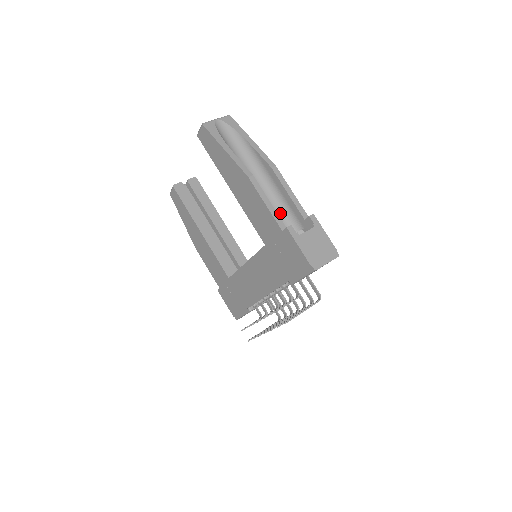
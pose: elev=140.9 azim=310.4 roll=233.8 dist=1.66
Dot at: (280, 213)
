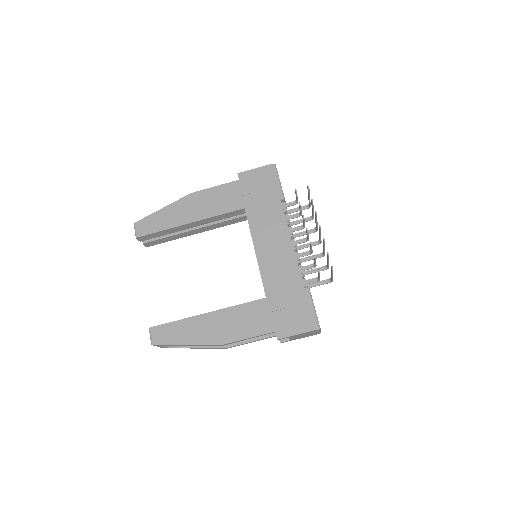
Dot at: occluded
